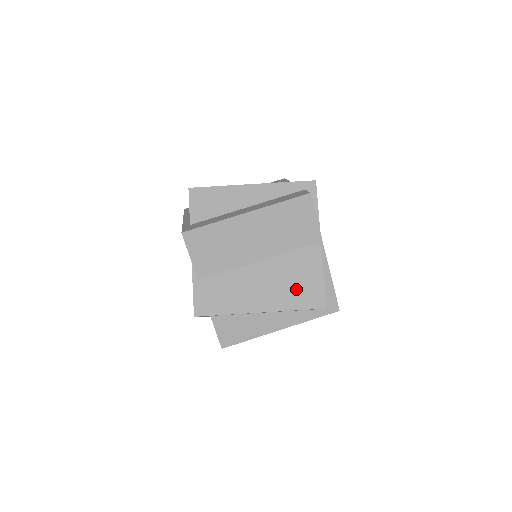
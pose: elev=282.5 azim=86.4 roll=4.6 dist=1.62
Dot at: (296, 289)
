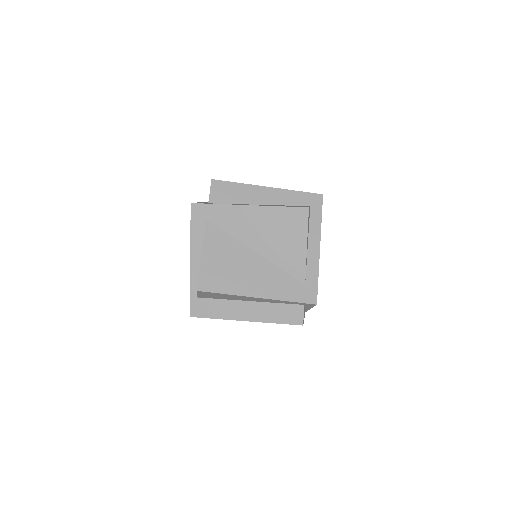
Dot at: occluded
